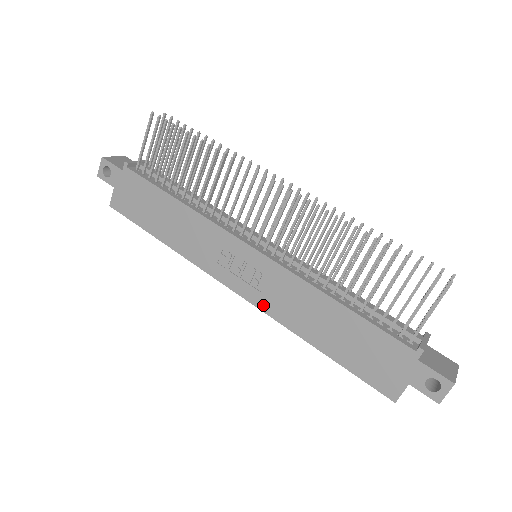
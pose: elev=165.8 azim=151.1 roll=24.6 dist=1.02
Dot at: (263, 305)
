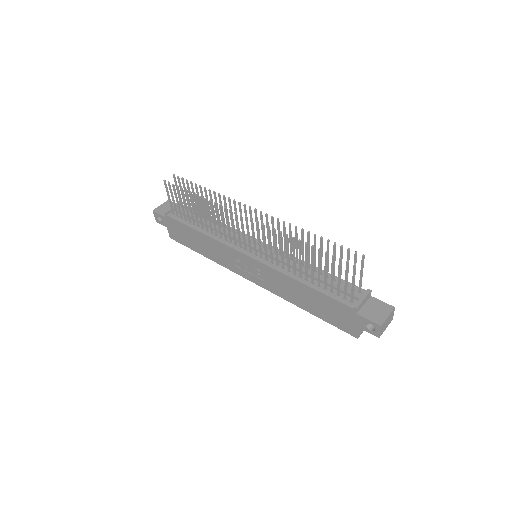
Dot at: (268, 288)
